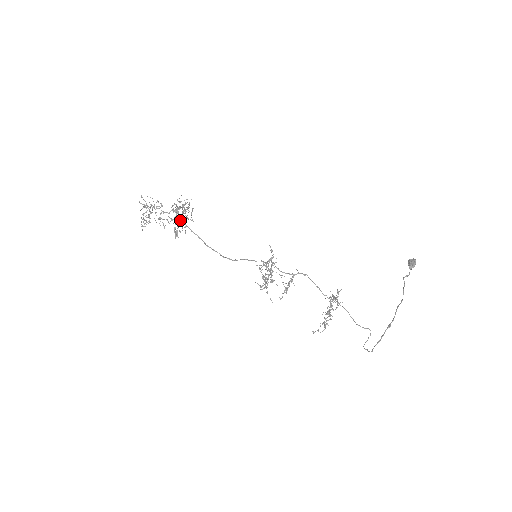
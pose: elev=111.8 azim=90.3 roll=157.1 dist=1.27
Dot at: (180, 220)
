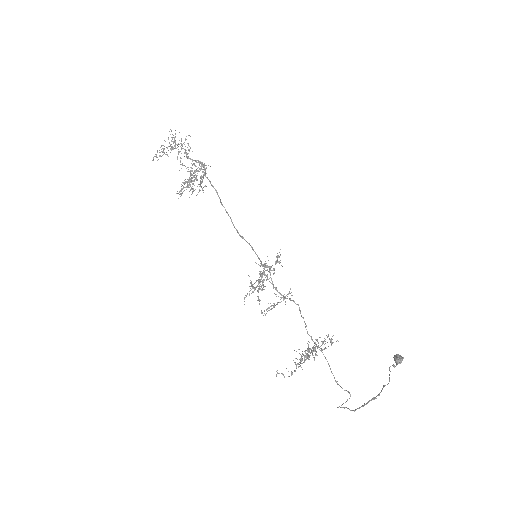
Dot at: (182, 192)
